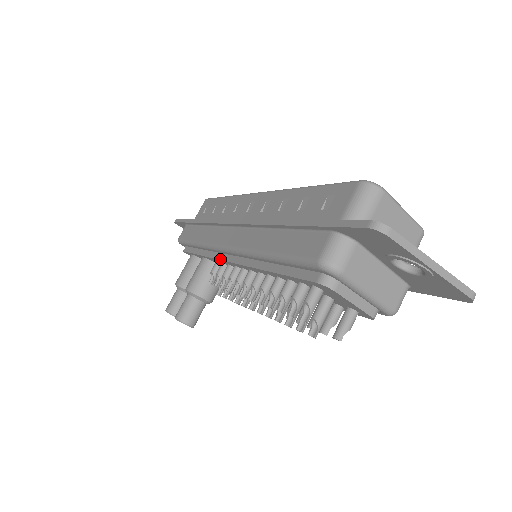
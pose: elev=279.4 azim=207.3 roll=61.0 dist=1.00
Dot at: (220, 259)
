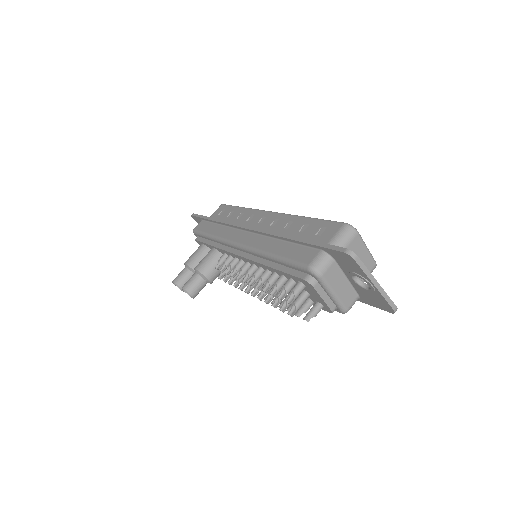
Dot at: (230, 252)
